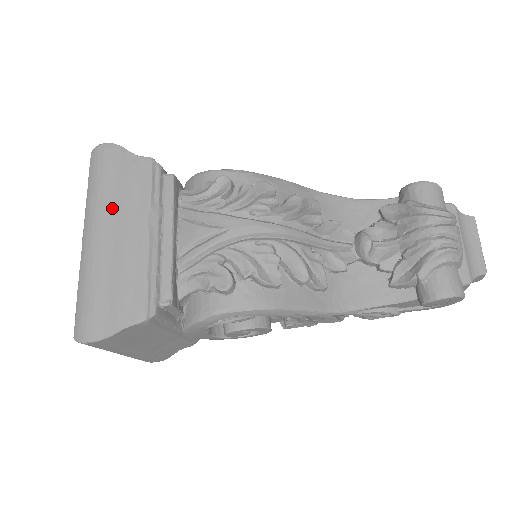
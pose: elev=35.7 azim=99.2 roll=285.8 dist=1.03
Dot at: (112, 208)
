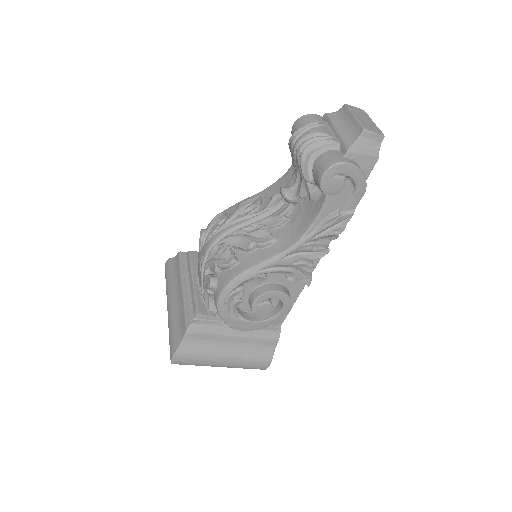
Dot at: (170, 289)
